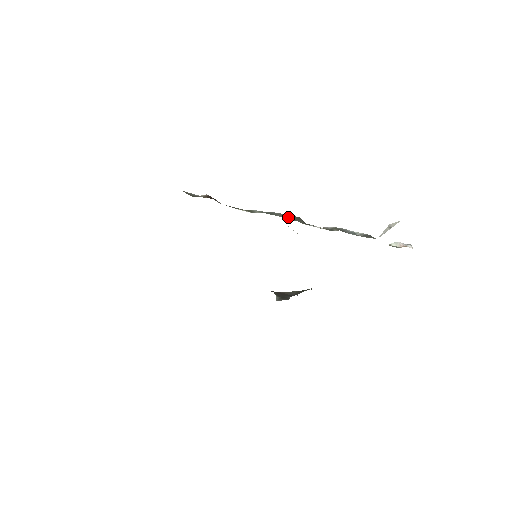
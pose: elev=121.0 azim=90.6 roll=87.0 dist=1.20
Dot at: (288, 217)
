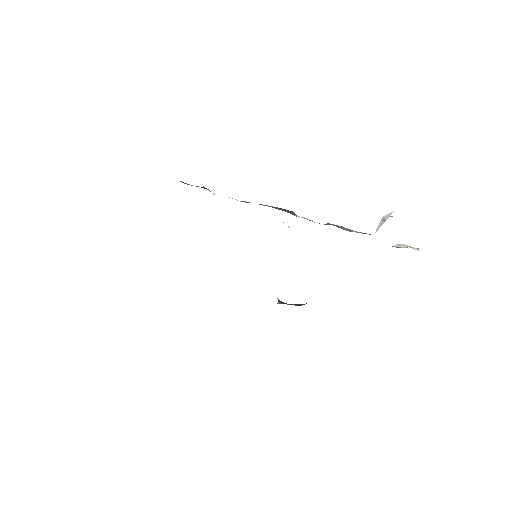
Dot at: (278, 208)
